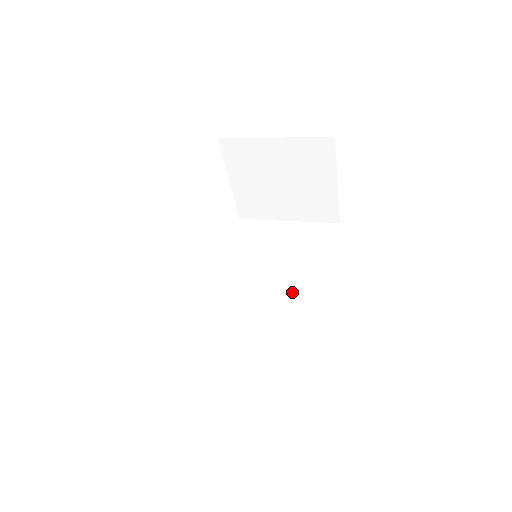
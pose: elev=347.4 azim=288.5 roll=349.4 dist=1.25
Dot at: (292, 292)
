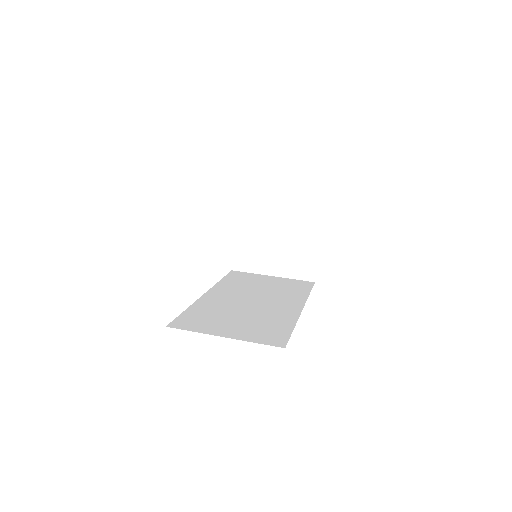
Dot at: (275, 303)
